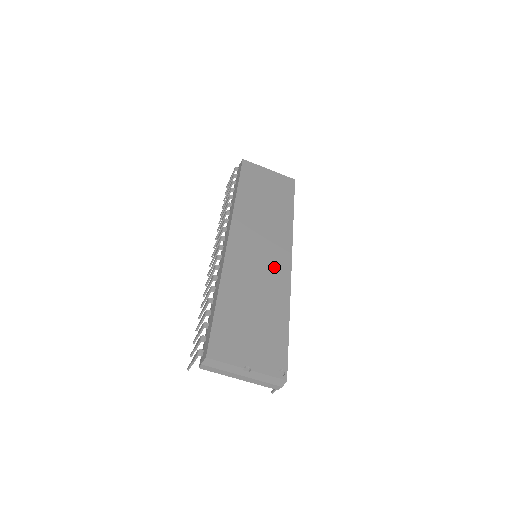
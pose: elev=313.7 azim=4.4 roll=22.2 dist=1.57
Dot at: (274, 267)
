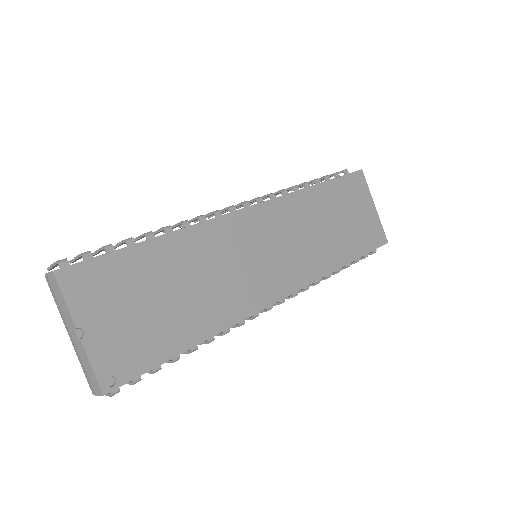
Dot at: (255, 283)
